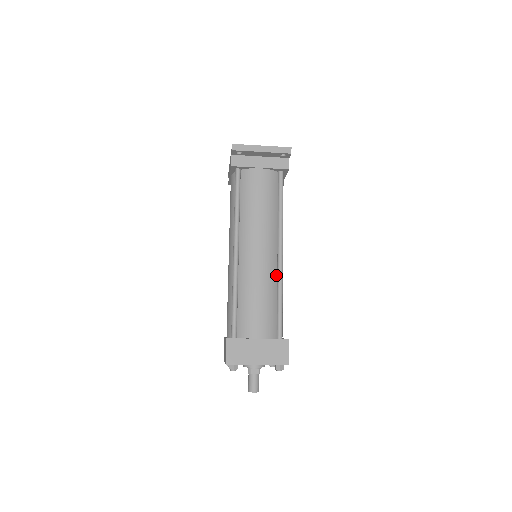
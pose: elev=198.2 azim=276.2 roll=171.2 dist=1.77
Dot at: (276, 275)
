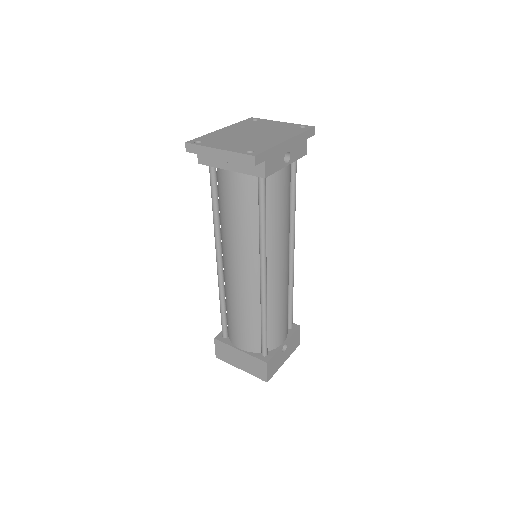
Dot at: (260, 296)
